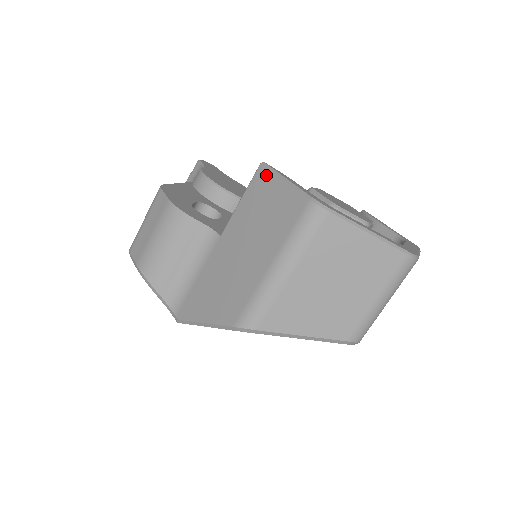
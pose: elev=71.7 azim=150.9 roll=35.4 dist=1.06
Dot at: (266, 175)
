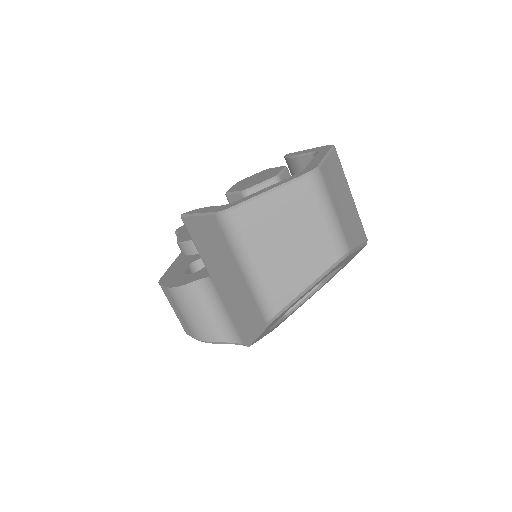
Dot at: (189, 221)
